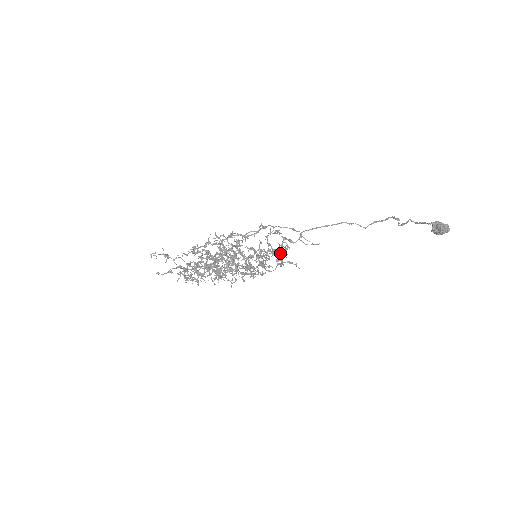
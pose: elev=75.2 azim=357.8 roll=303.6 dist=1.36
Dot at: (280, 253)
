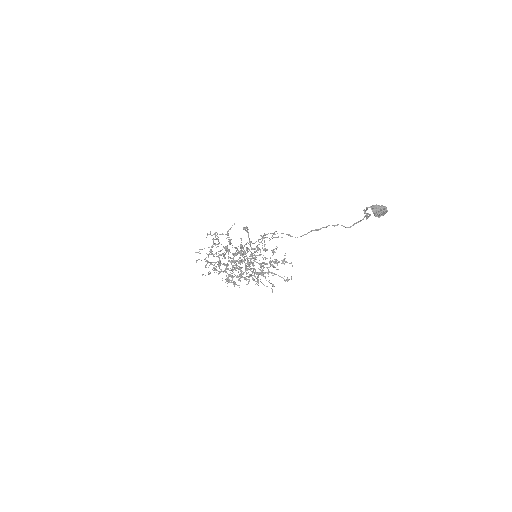
Dot at: (256, 247)
